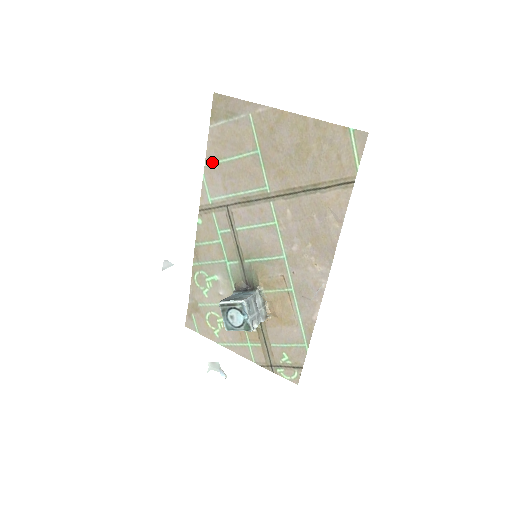
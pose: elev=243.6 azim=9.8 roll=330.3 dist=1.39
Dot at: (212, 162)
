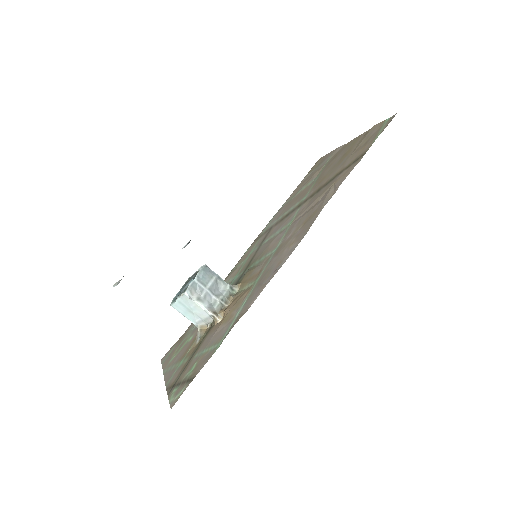
Dot at: (287, 202)
